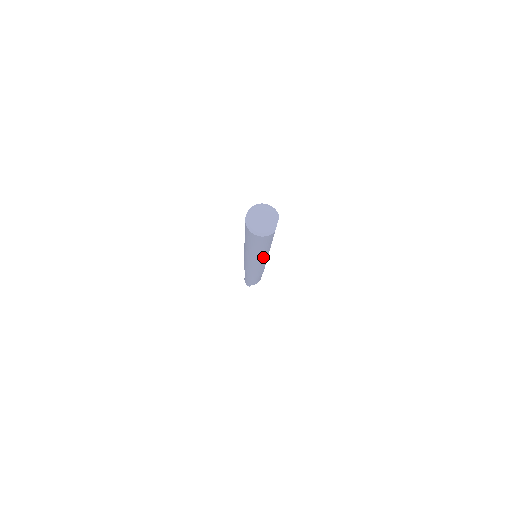
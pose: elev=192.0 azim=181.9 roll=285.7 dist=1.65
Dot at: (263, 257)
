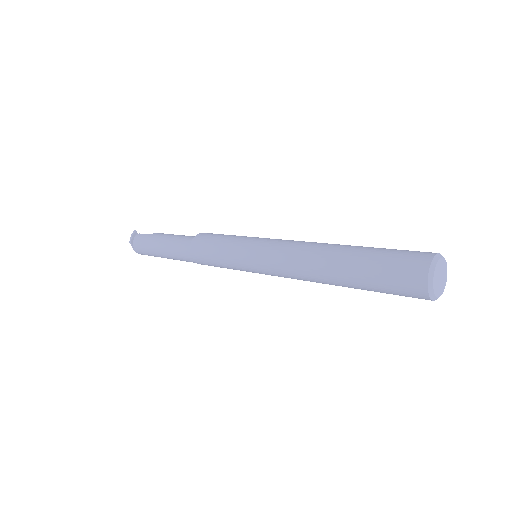
Dot at: occluded
